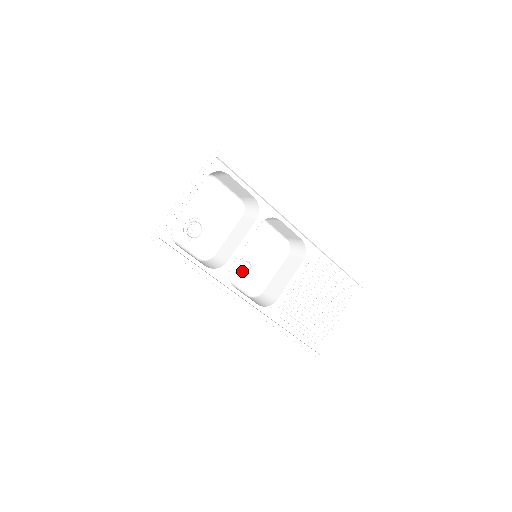
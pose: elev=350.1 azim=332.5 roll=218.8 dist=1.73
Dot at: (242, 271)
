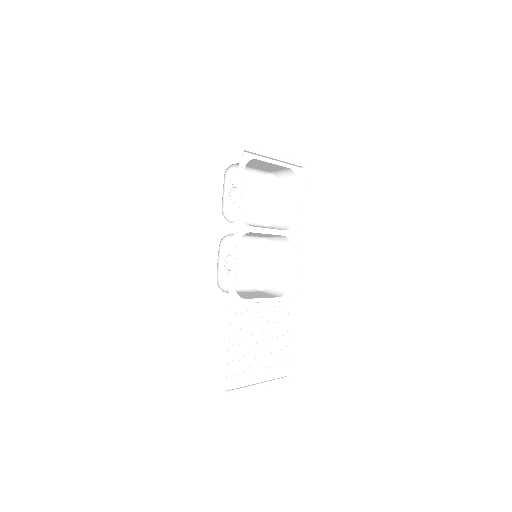
Dot at: (224, 264)
